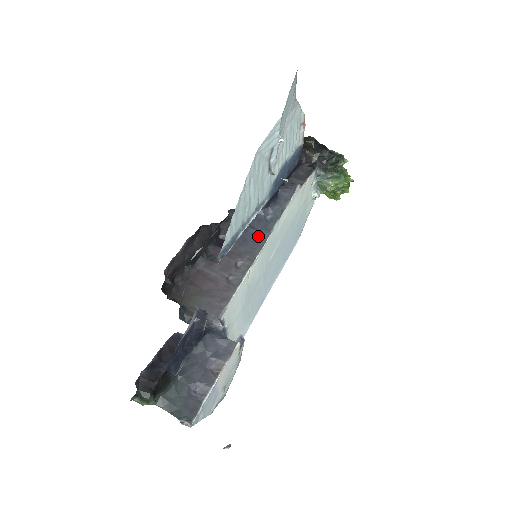
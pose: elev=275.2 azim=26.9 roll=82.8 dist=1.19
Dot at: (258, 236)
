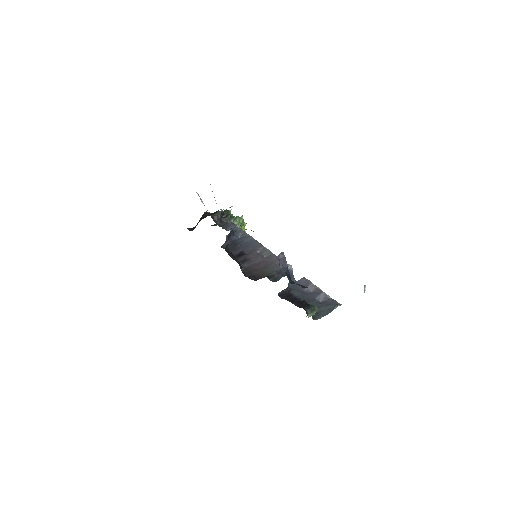
Dot at: (248, 242)
